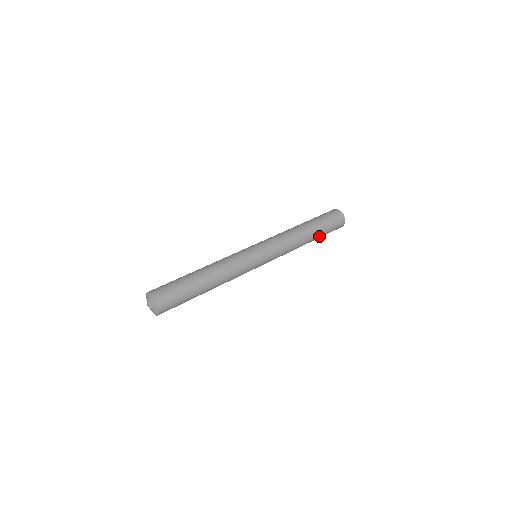
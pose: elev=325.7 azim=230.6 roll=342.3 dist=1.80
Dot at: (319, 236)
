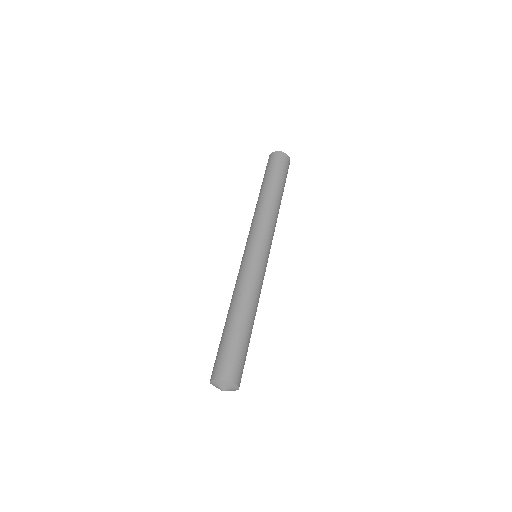
Dot at: occluded
